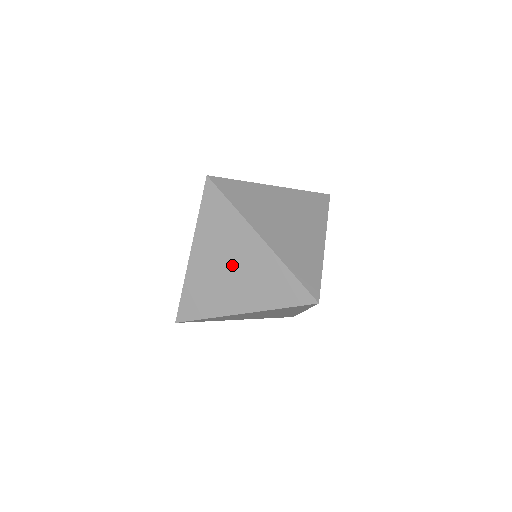
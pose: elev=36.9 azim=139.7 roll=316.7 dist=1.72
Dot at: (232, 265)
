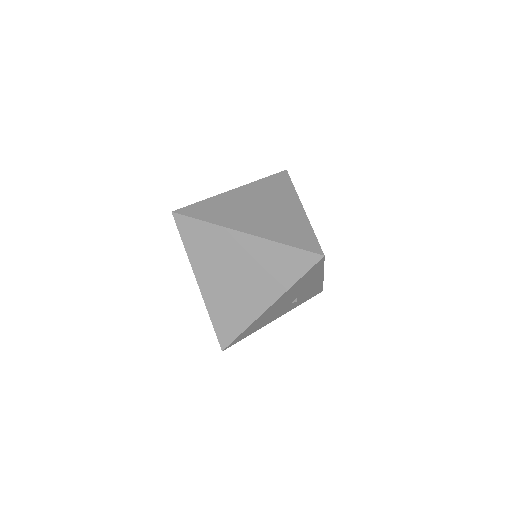
Dot at: (265, 208)
